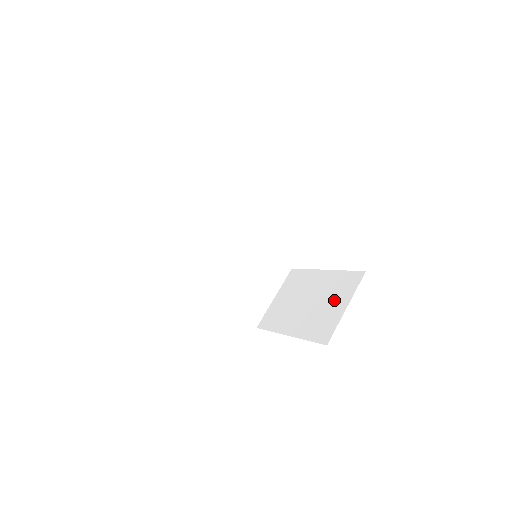
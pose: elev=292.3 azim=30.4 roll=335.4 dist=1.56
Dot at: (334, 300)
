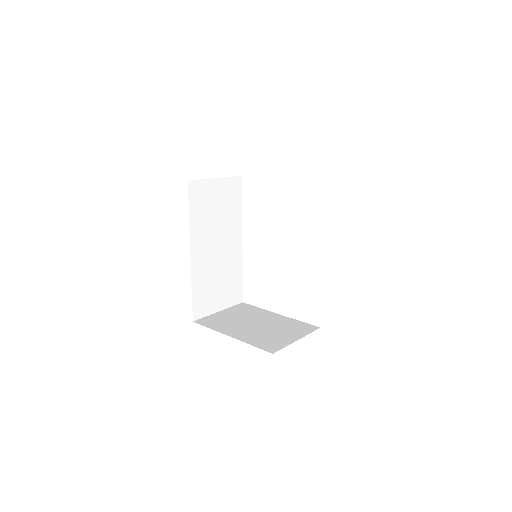
Dot at: (286, 332)
